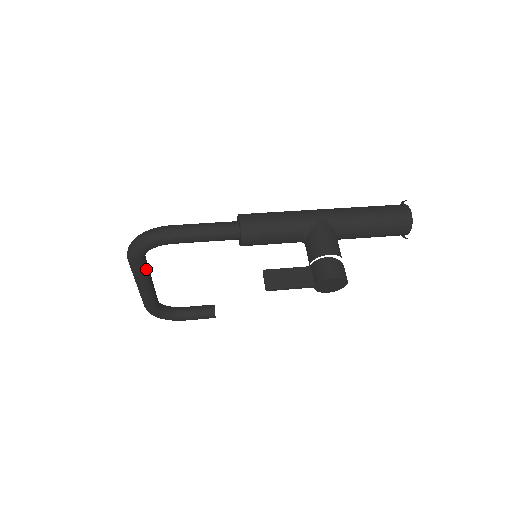
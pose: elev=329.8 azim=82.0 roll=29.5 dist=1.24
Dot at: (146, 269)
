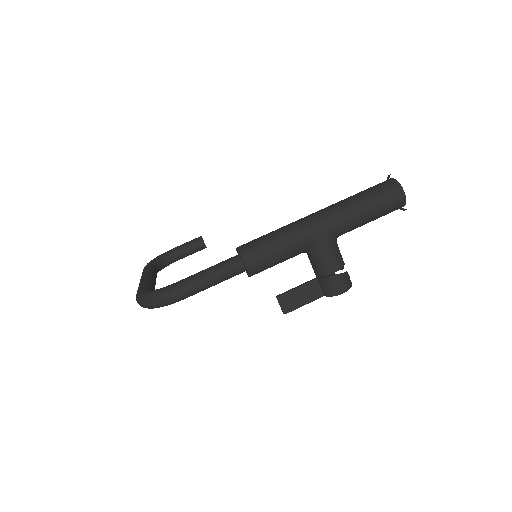
Dot at: occluded
